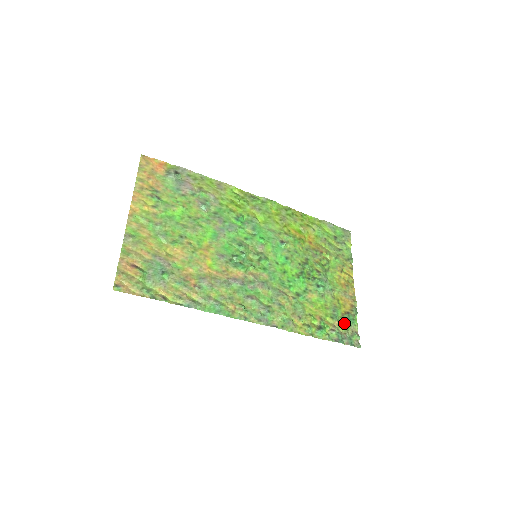
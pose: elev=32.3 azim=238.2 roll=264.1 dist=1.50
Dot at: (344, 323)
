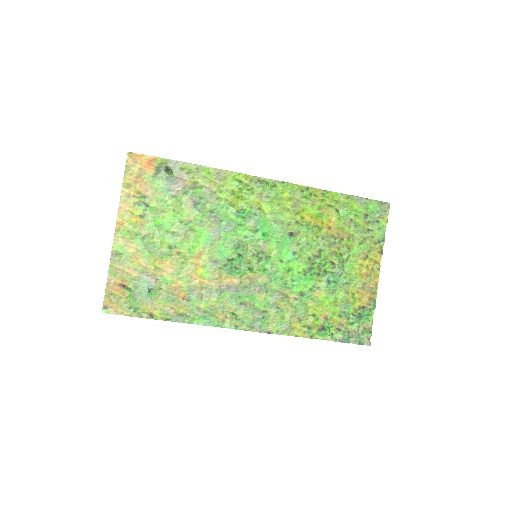
Dot at: (355, 320)
